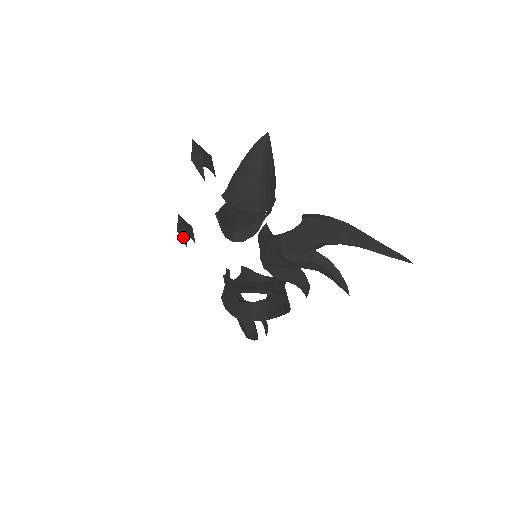
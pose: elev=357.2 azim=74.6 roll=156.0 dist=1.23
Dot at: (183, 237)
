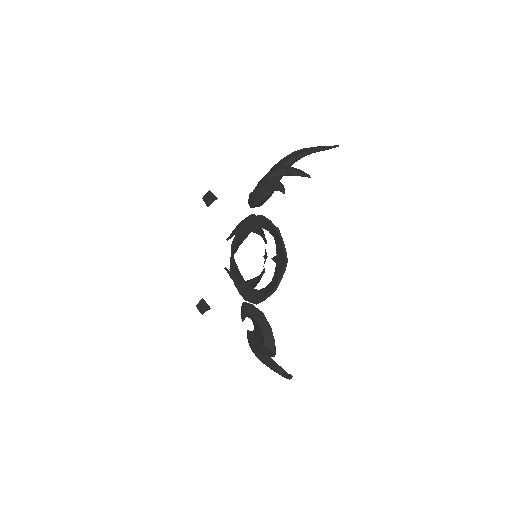
Dot at: (201, 306)
